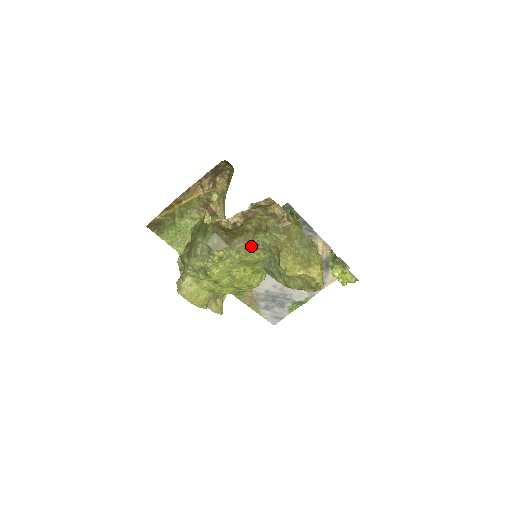
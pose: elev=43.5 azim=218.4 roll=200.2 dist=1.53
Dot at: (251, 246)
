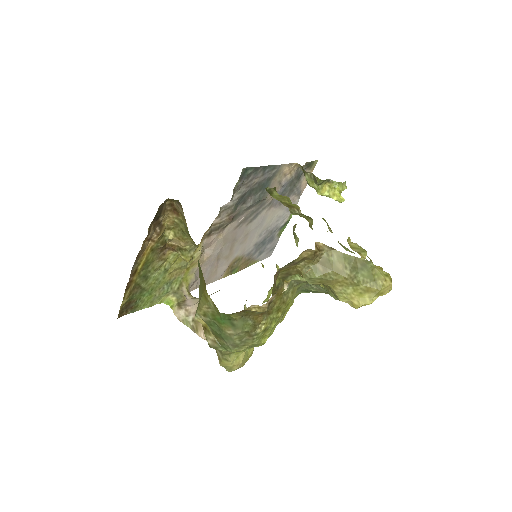
Dot at: (287, 294)
